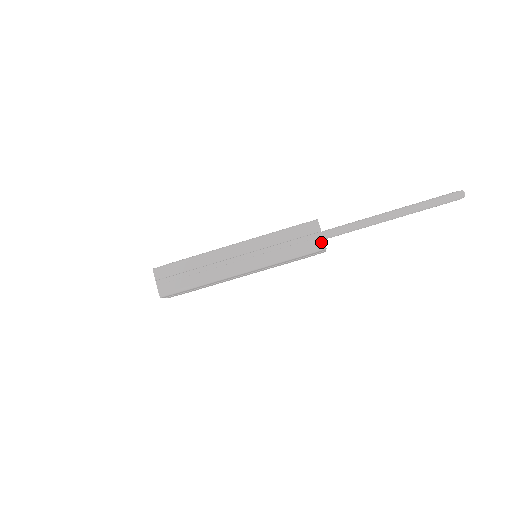
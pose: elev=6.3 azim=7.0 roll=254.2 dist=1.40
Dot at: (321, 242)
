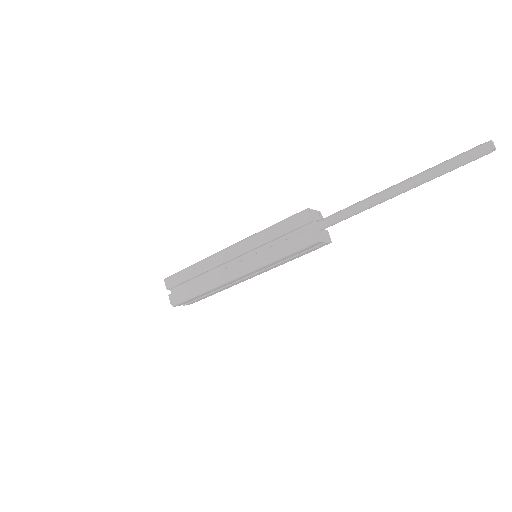
Dot at: (312, 234)
